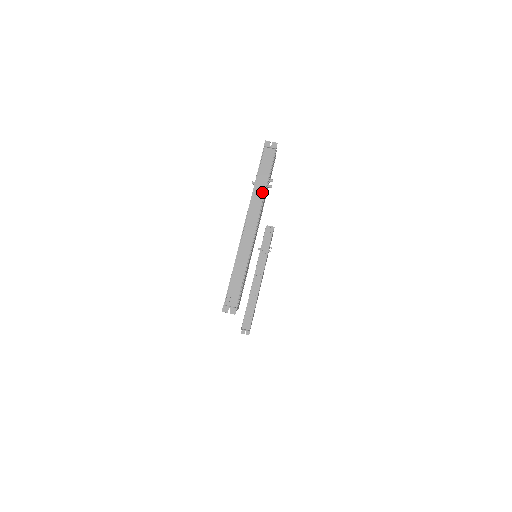
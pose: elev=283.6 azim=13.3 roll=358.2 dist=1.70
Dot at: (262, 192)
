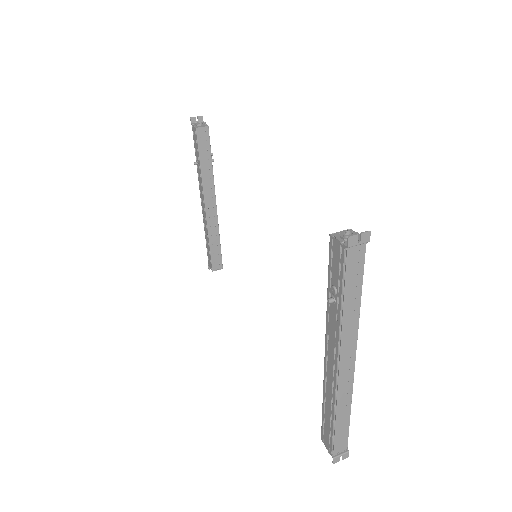
Dot at: (355, 319)
